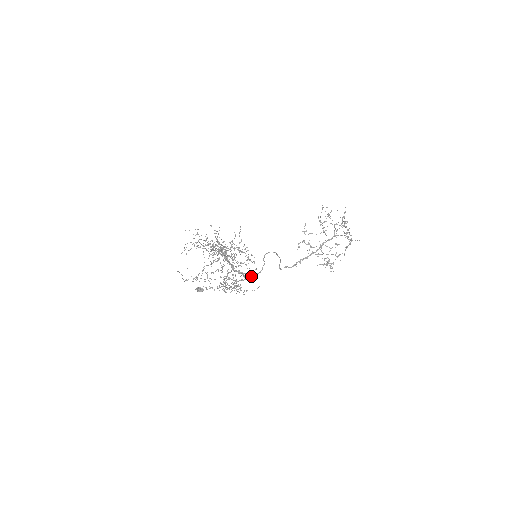
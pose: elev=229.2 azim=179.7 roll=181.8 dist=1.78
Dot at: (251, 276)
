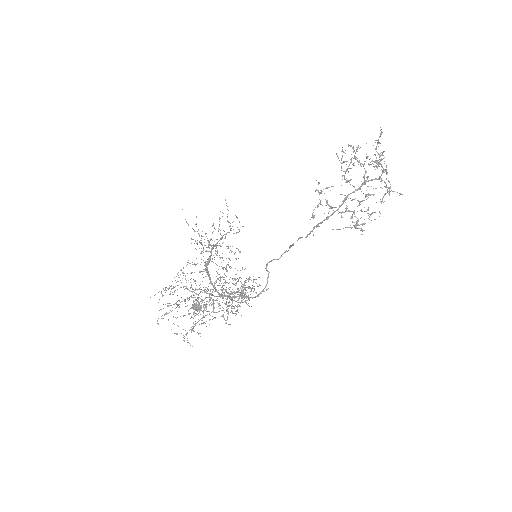
Dot at: (254, 297)
